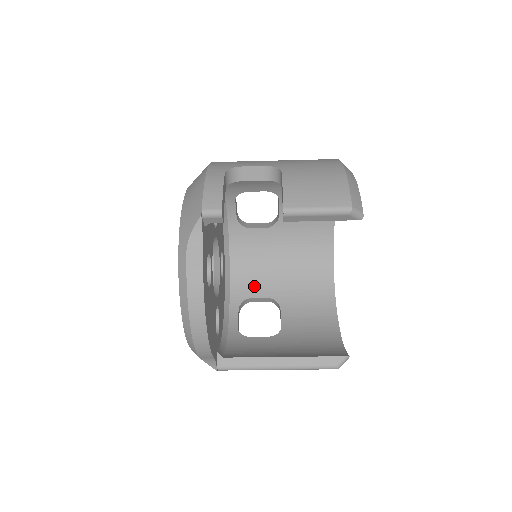
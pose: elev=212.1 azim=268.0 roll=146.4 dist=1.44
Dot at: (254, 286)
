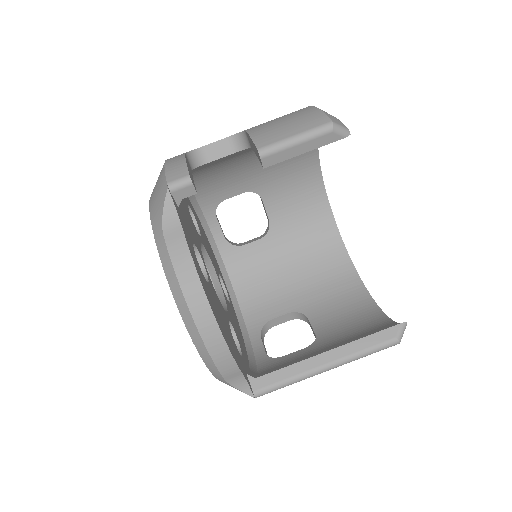
Dot at: (270, 306)
